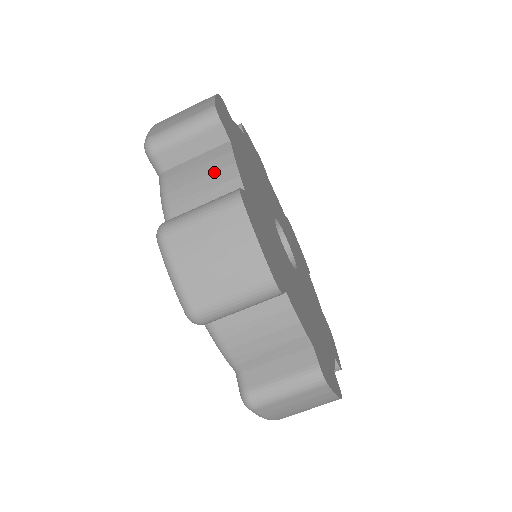
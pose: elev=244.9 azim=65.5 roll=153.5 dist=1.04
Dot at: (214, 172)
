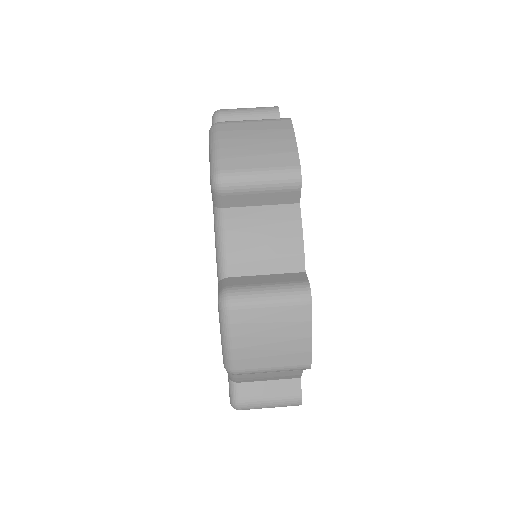
Dot at: occluded
